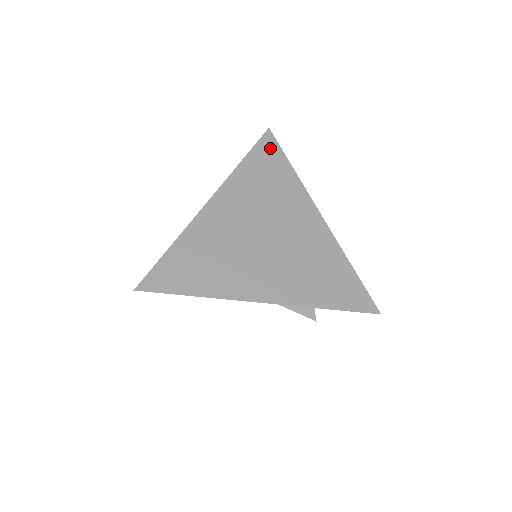
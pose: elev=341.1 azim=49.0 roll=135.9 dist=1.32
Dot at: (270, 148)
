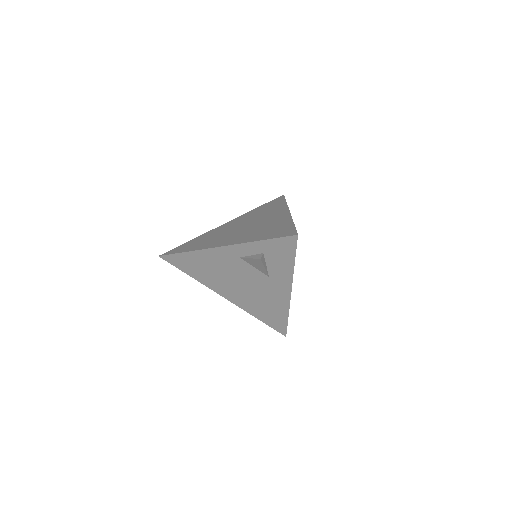
Dot at: (278, 200)
